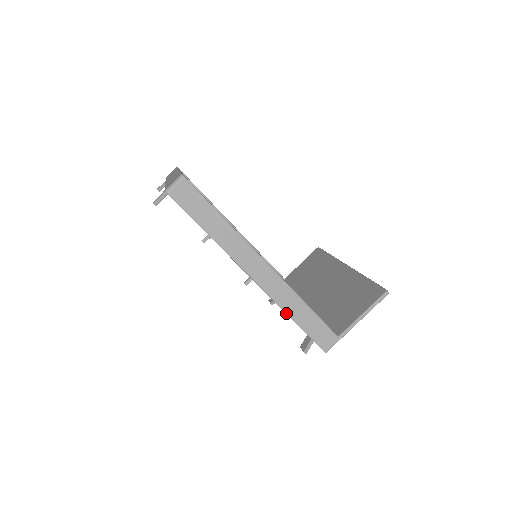
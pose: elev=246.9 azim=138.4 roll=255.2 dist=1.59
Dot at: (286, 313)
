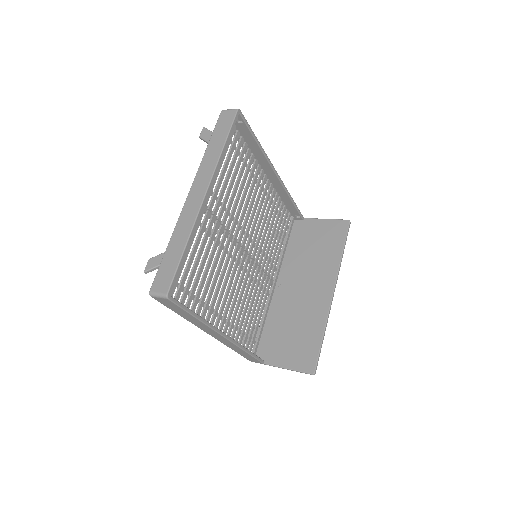
Dot at: (229, 347)
